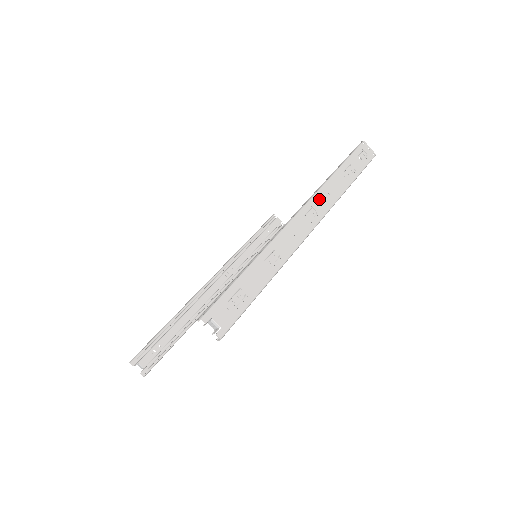
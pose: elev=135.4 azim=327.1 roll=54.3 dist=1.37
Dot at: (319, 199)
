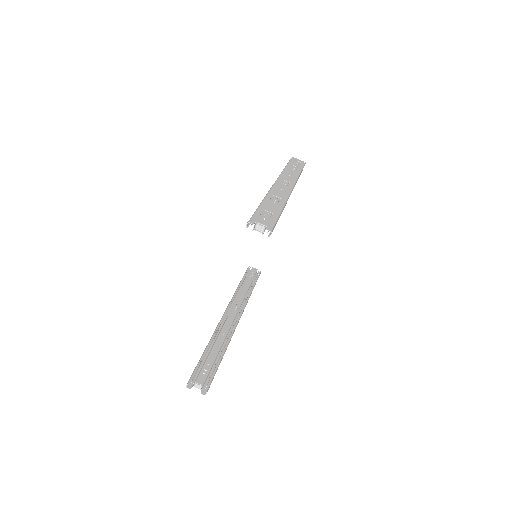
Dot at: (285, 177)
